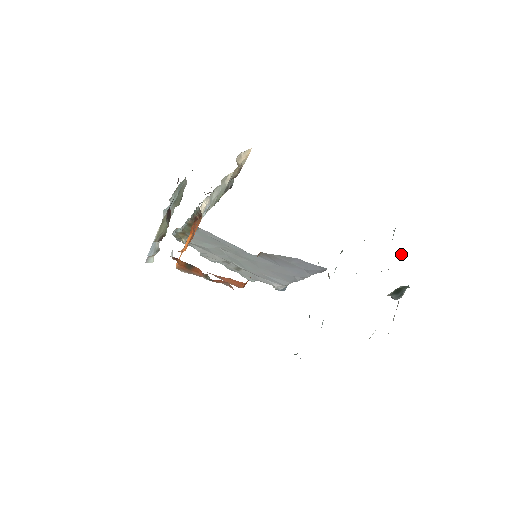
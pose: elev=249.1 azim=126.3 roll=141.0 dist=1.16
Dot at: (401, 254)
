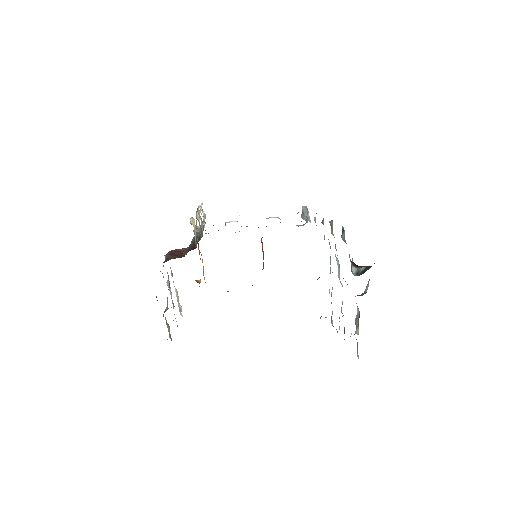
Dot at: occluded
